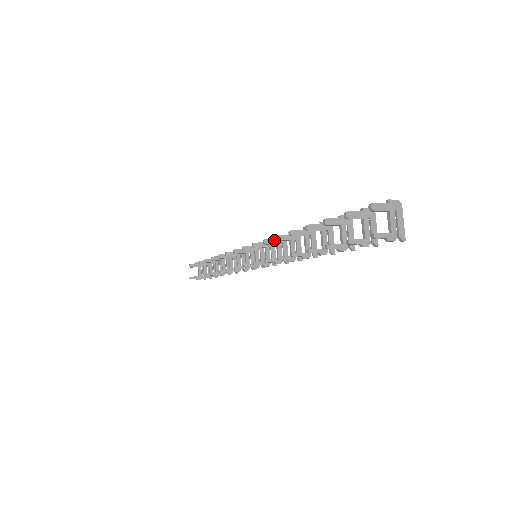
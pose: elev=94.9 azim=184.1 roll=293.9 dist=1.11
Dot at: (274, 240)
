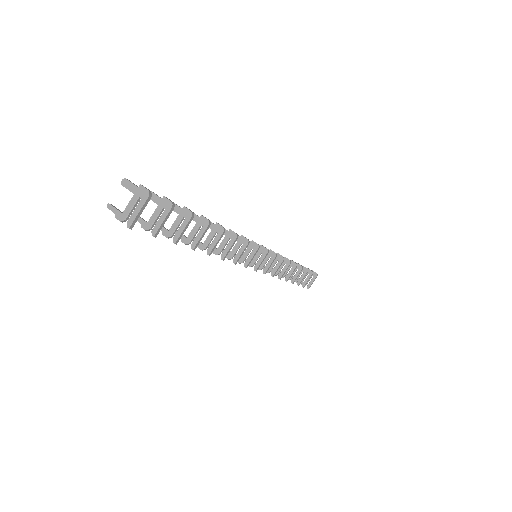
Dot at: occluded
